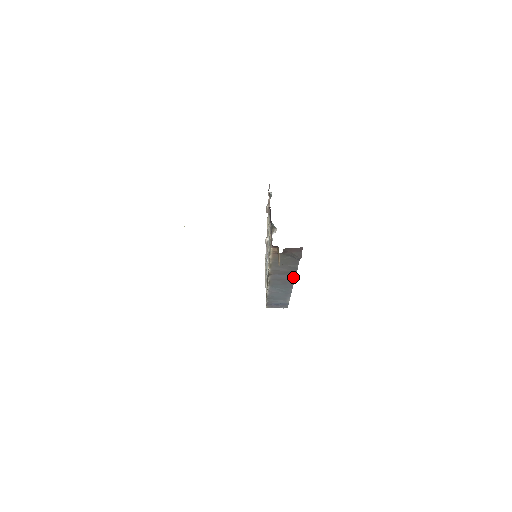
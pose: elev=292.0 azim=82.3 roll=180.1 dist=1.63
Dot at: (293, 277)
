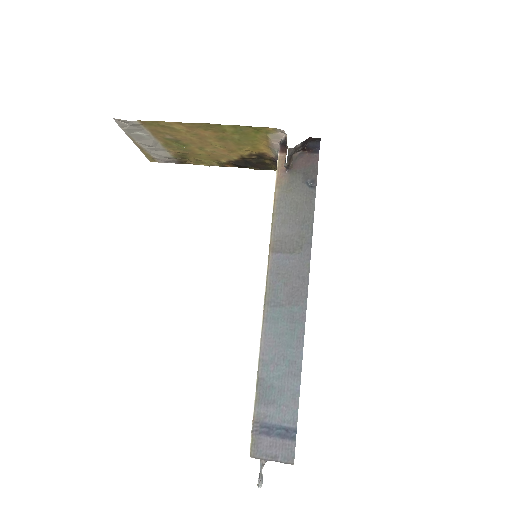
Dot at: (306, 271)
